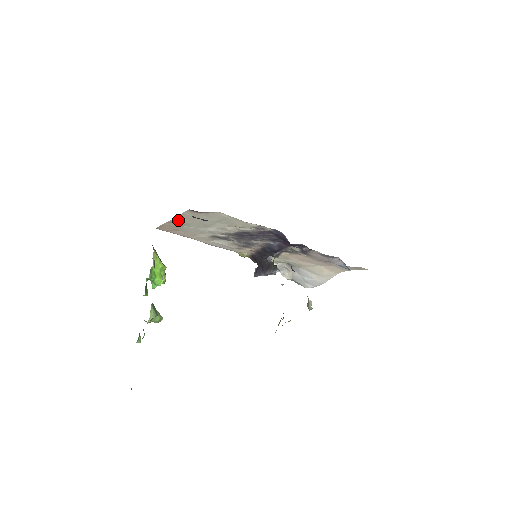
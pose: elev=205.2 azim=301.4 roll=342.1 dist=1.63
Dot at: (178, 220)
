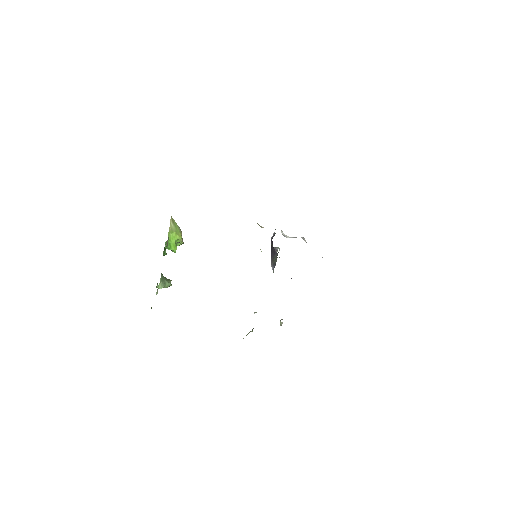
Dot at: occluded
